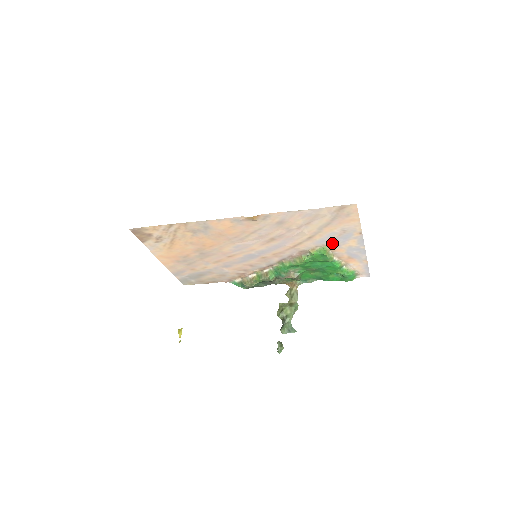
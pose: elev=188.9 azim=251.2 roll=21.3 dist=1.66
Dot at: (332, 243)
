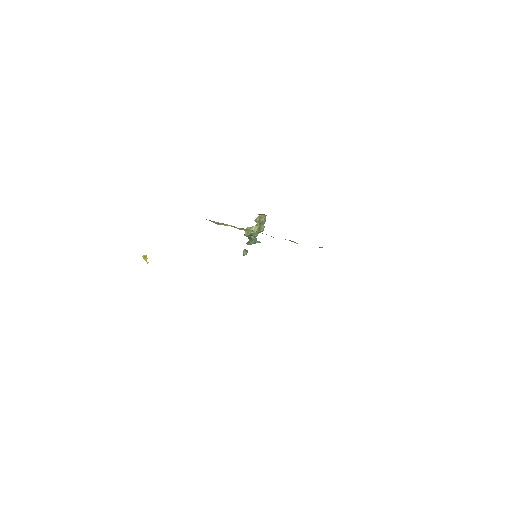
Dot at: occluded
